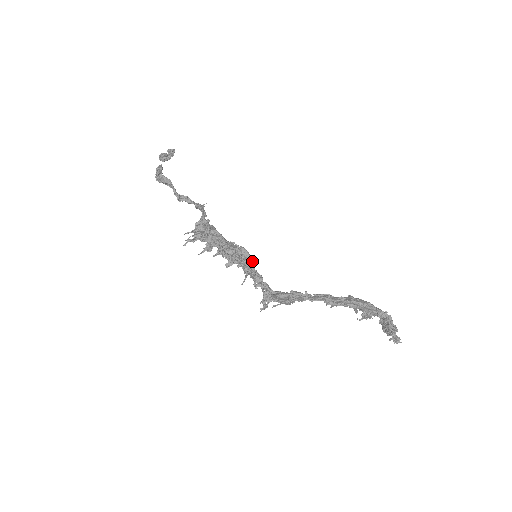
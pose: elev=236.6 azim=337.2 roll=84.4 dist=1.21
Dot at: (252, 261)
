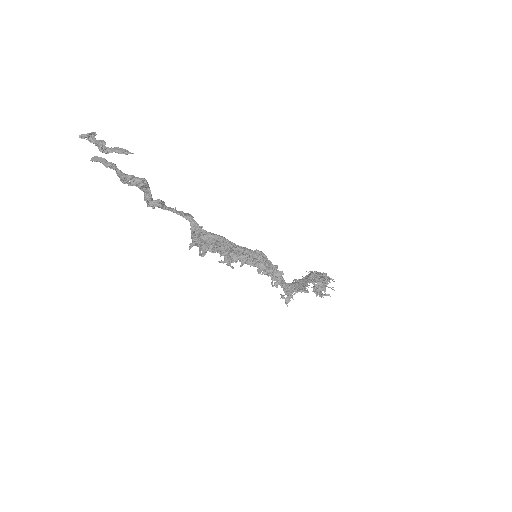
Dot at: occluded
